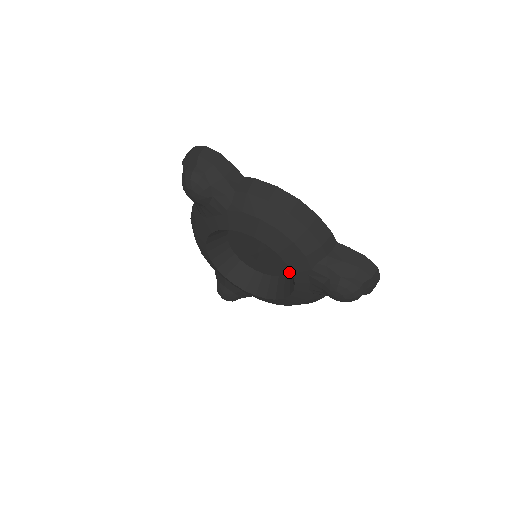
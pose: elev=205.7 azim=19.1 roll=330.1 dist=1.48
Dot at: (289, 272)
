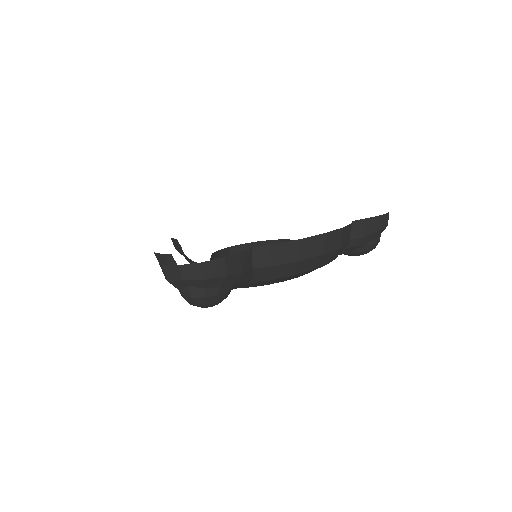
Dot at: (286, 240)
